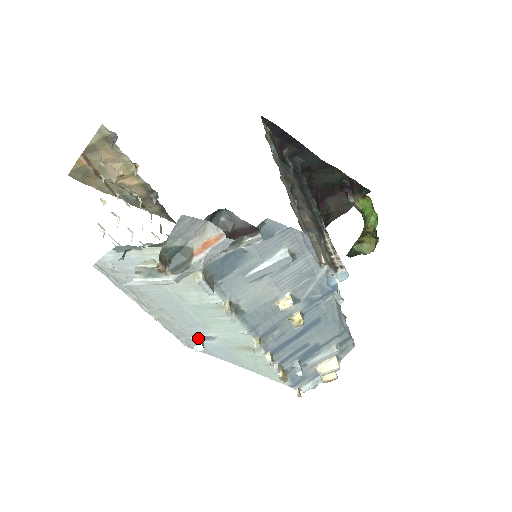
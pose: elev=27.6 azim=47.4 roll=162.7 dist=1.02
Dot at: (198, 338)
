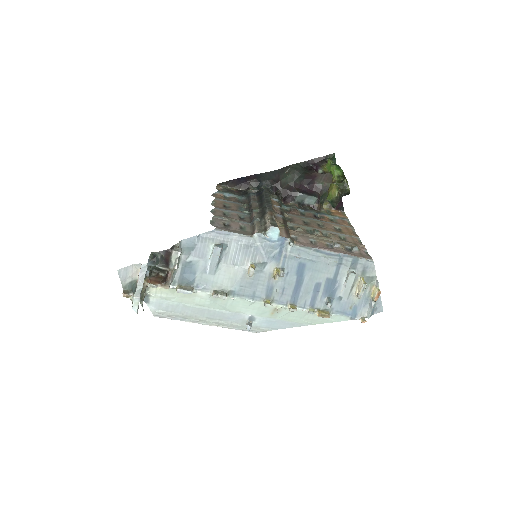
Dot at: (247, 323)
